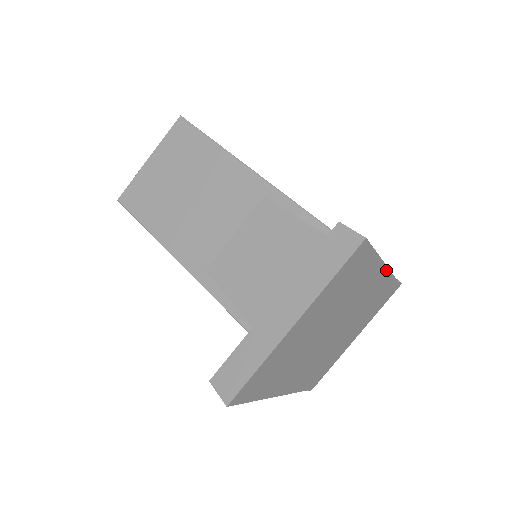
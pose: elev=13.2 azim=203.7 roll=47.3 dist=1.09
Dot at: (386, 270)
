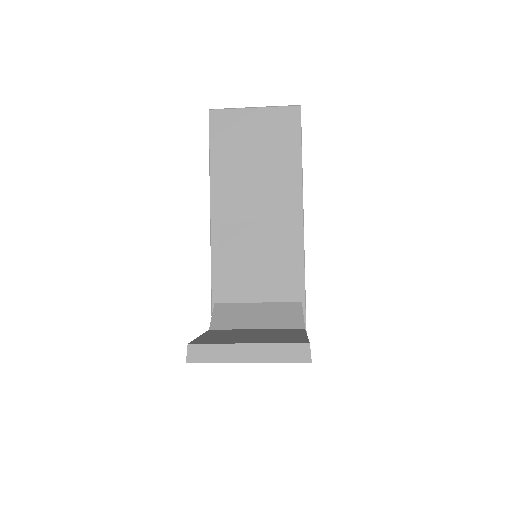
Dot at: occluded
